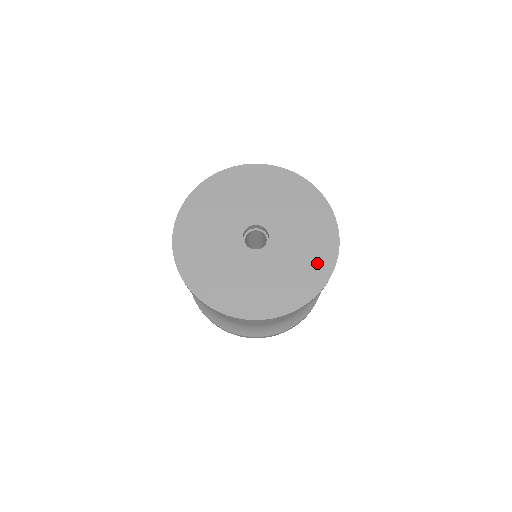
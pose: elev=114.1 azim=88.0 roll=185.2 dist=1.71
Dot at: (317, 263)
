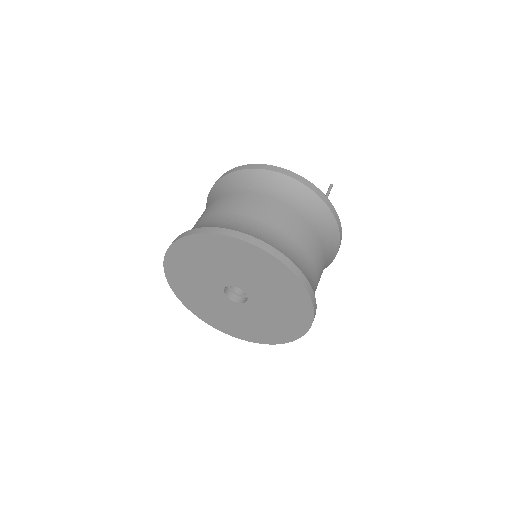
Dot at: (246, 332)
